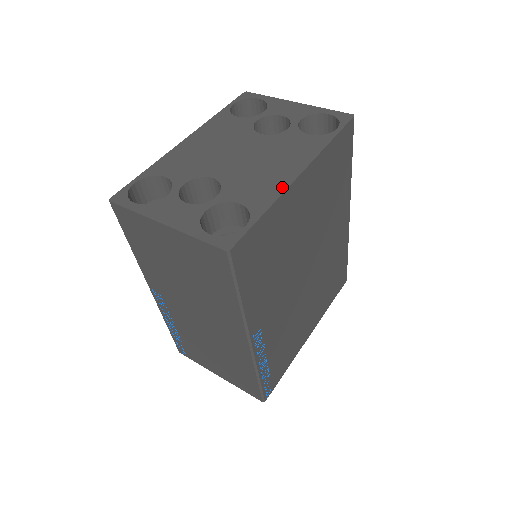
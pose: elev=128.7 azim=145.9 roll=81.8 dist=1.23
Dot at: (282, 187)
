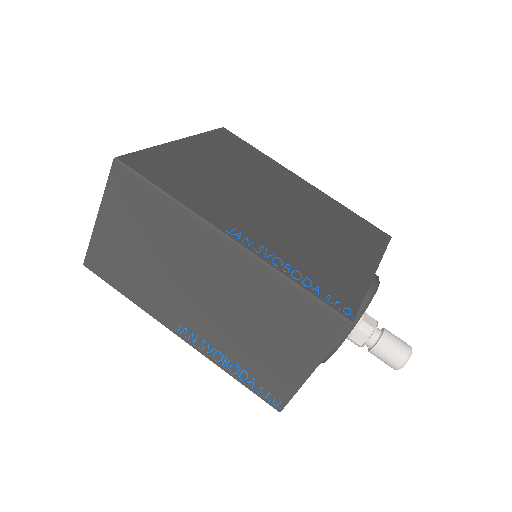
Dot at: occluded
